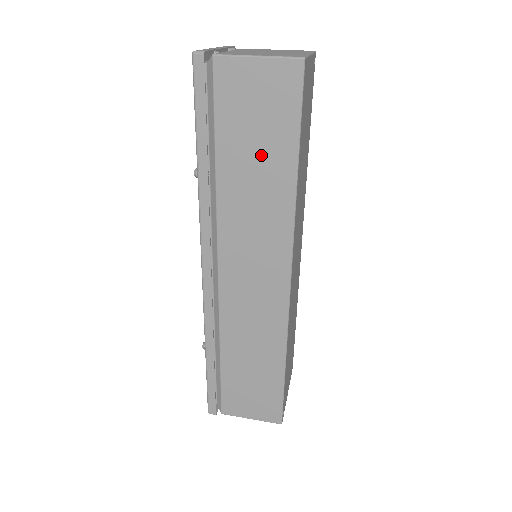
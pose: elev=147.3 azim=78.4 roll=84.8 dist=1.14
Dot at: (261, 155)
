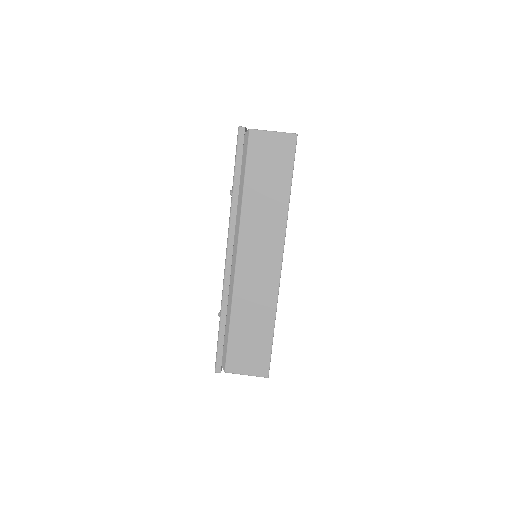
Dot at: (270, 183)
